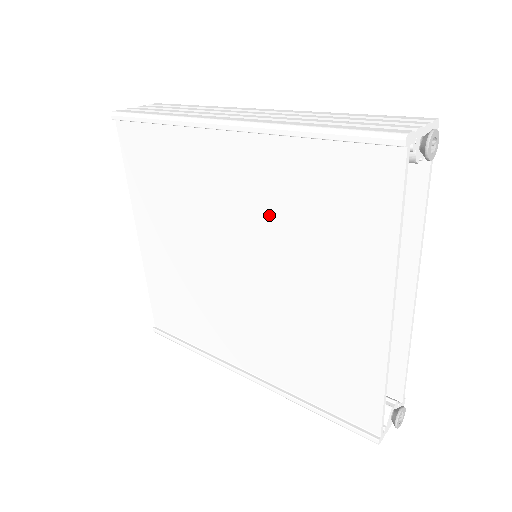
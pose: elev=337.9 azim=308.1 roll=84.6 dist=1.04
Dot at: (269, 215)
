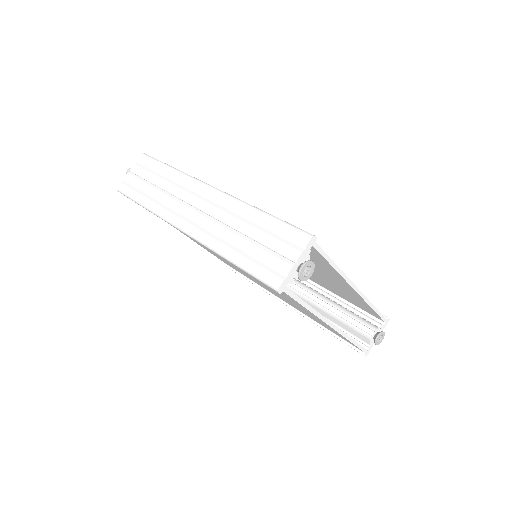
Dot at: occluded
